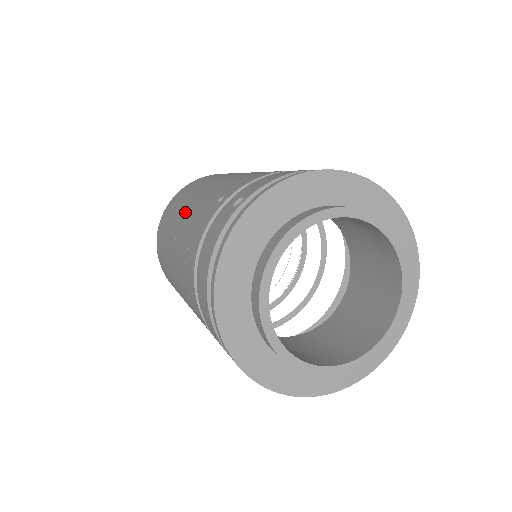
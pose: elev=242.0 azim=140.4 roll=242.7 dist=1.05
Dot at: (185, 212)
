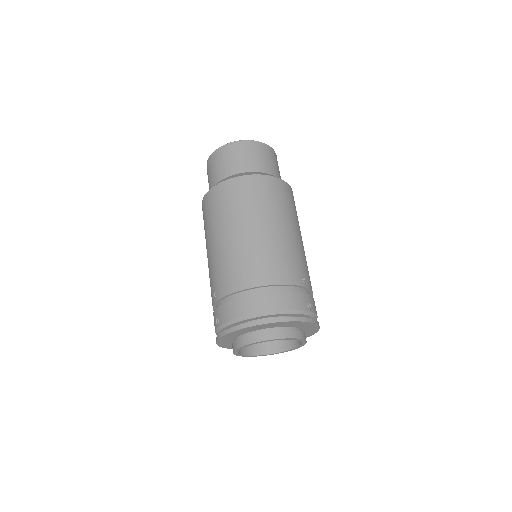
Dot at: (207, 256)
